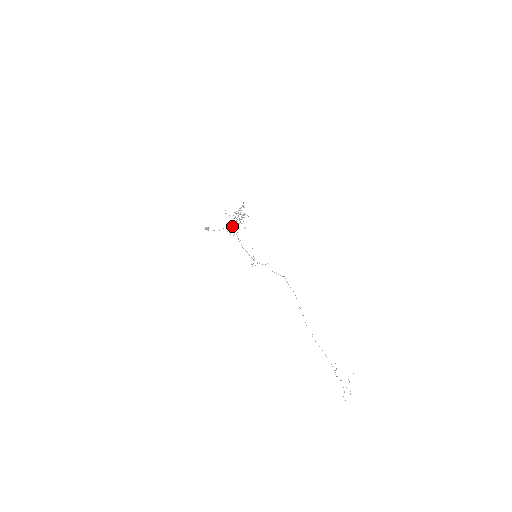
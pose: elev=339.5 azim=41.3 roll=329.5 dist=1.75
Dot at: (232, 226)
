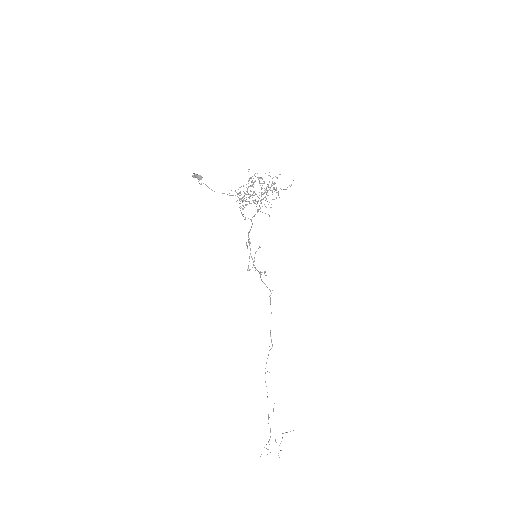
Dot at: (249, 202)
